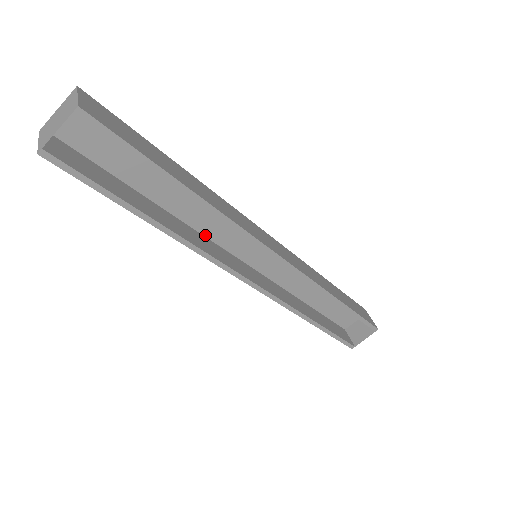
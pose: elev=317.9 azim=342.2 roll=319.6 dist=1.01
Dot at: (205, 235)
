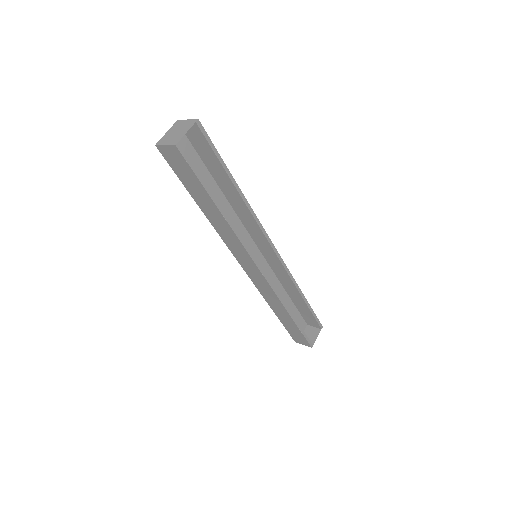
Dot at: occluded
